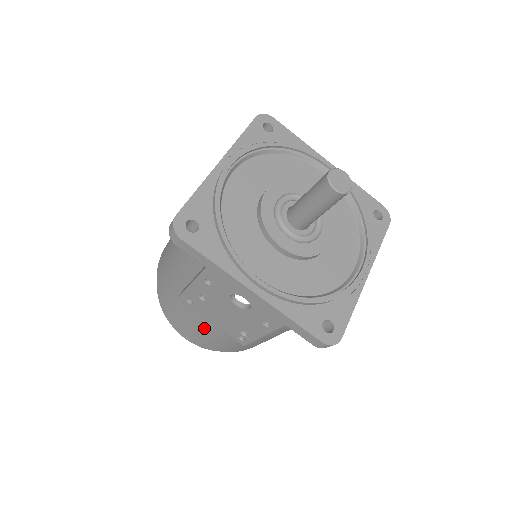
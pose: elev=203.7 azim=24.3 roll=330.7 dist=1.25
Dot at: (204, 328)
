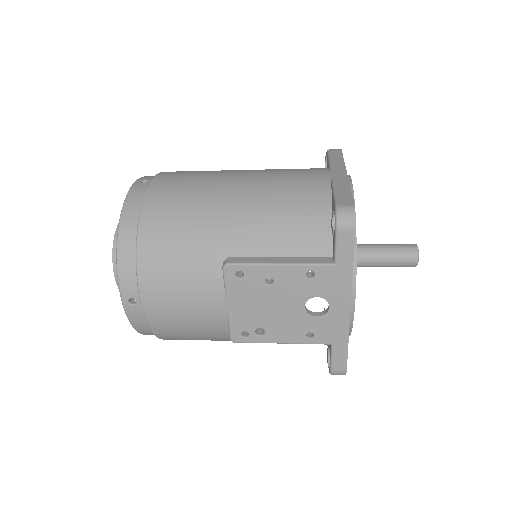
Dot at: (202, 305)
